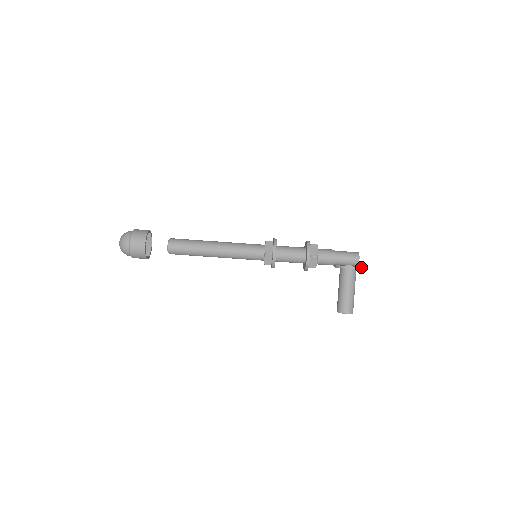
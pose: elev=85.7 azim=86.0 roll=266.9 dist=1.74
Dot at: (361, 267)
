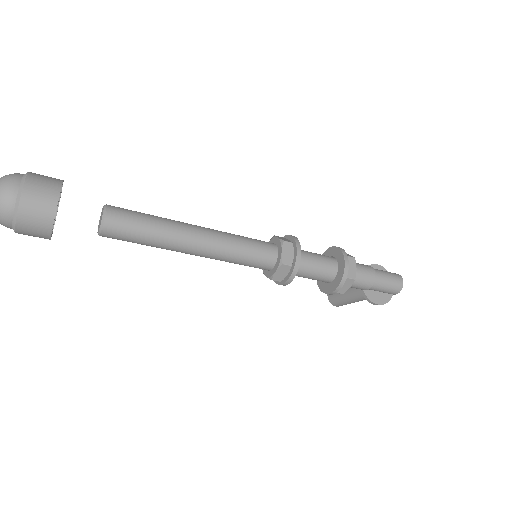
Dot at: (390, 299)
